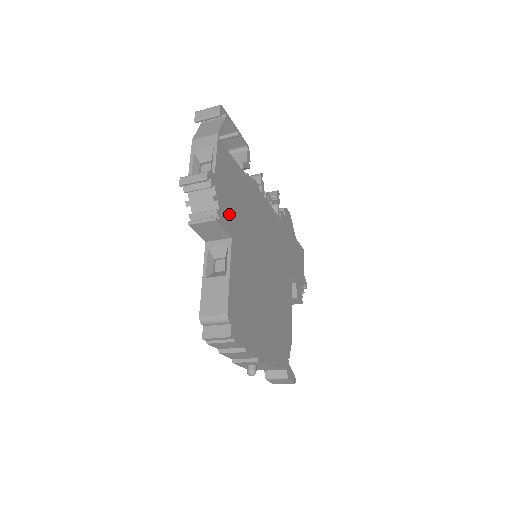
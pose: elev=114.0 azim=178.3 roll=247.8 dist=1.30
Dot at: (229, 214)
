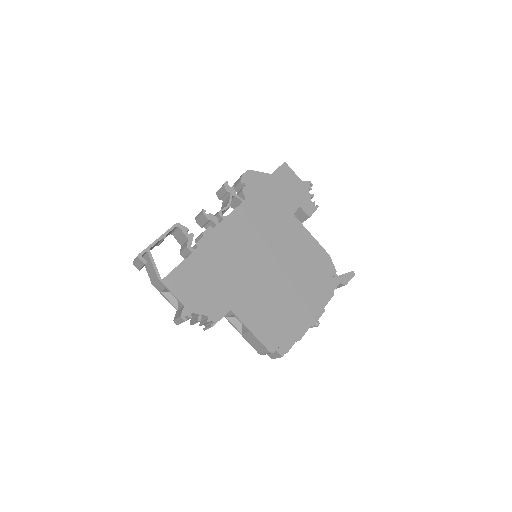
Dot at: (215, 302)
